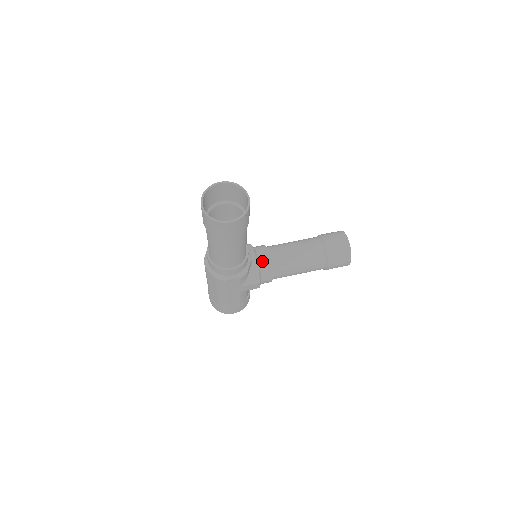
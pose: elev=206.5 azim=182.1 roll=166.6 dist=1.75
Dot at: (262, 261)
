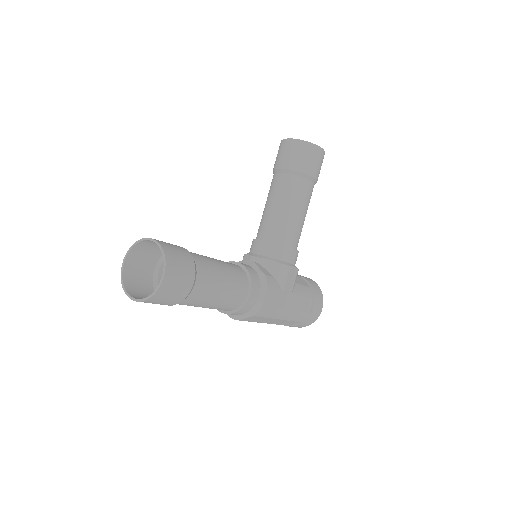
Dot at: (265, 252)
